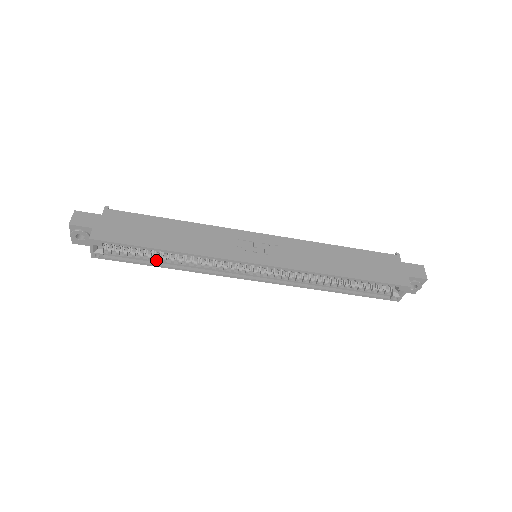
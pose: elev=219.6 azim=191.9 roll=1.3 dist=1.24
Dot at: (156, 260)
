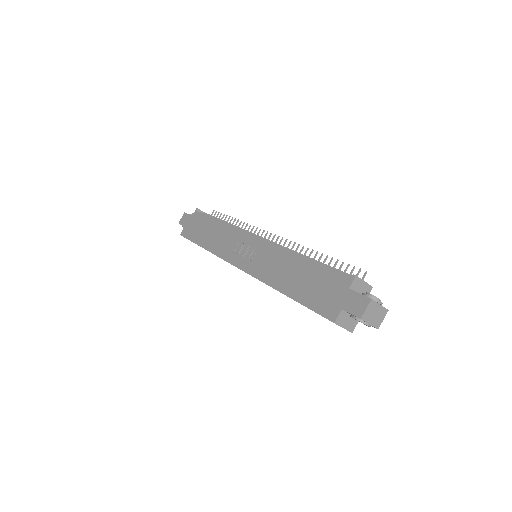
Dot at: occluded
